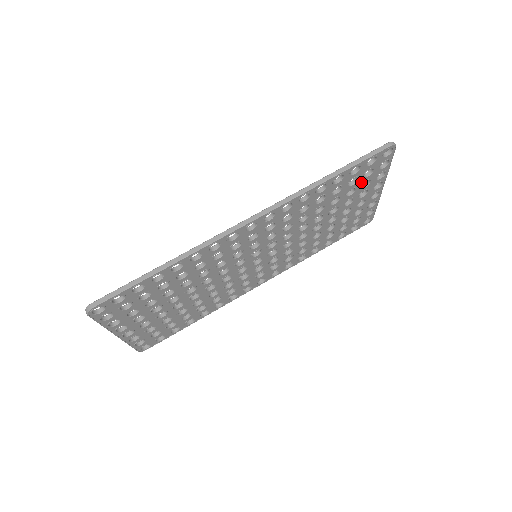
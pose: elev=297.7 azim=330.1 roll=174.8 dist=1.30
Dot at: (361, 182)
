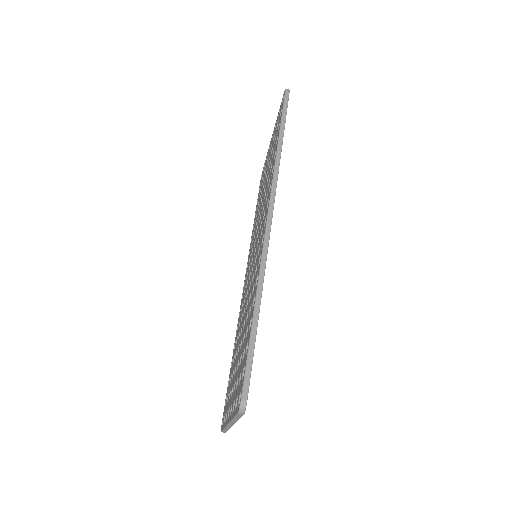
Dot at: occluded
